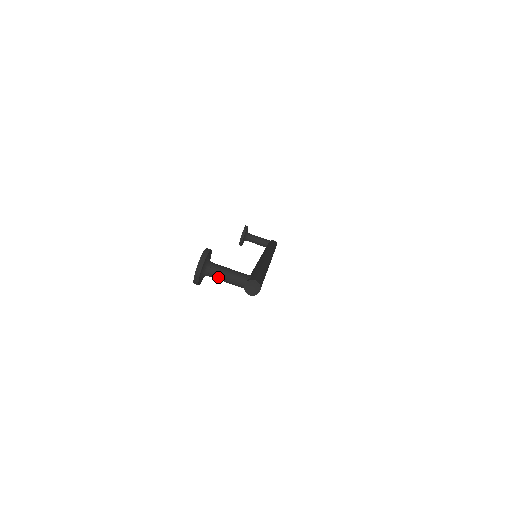
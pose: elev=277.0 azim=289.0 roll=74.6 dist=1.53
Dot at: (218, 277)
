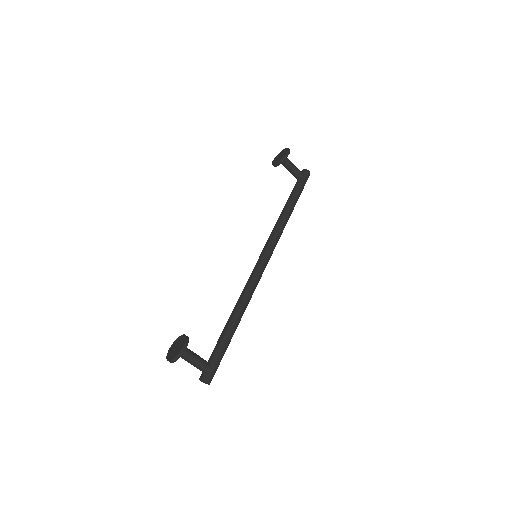
Dot at: (186, 360)
